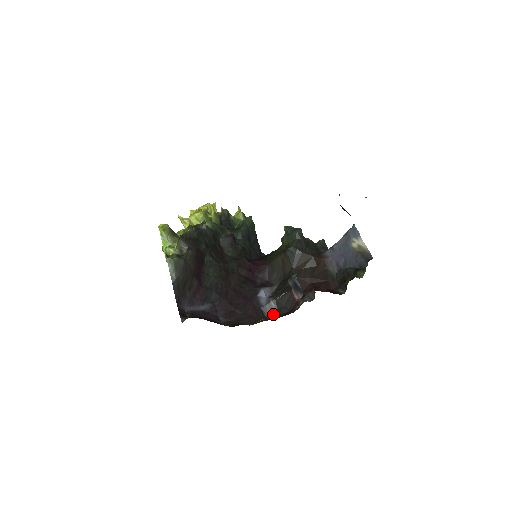
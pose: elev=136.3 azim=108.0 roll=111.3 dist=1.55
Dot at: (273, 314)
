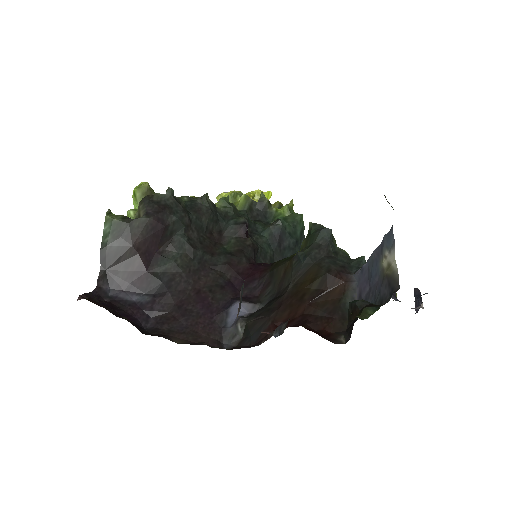
Dot at: (234, 343)
